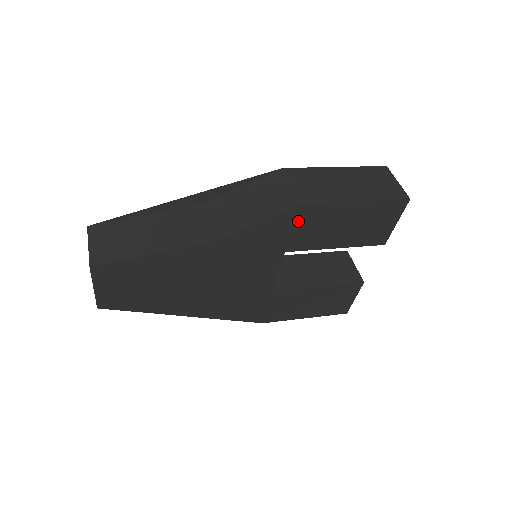
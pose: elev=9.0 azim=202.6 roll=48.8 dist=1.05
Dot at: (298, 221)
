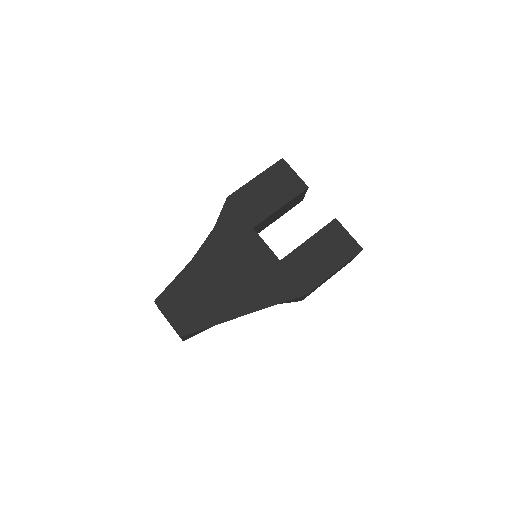
Dot at: (238, 206)
